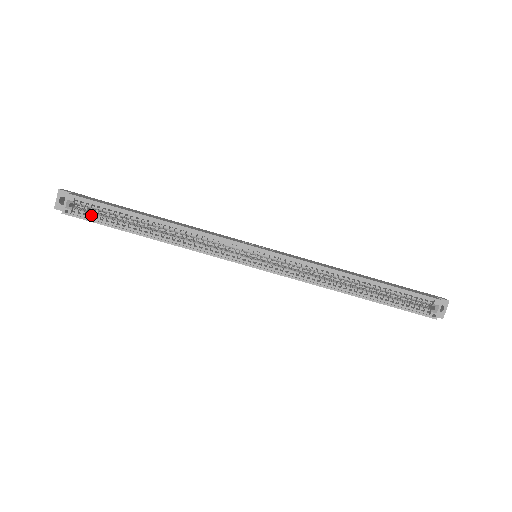
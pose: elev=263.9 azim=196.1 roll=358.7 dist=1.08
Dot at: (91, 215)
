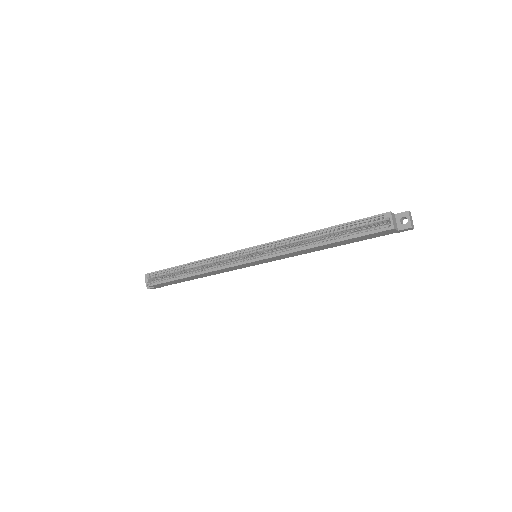
Dot at: (160, 280)
